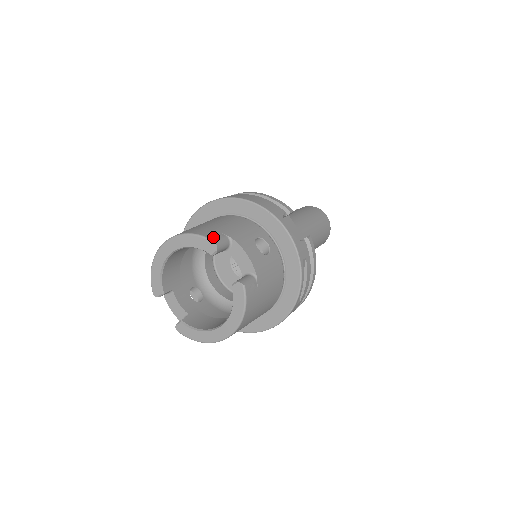
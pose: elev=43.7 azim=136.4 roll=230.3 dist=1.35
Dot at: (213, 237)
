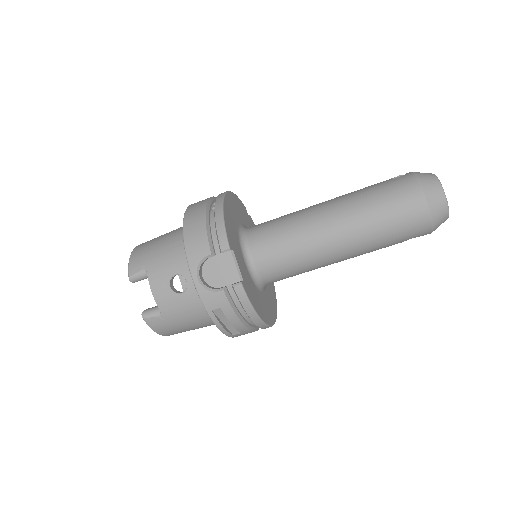
Dot at: (132, 269)
